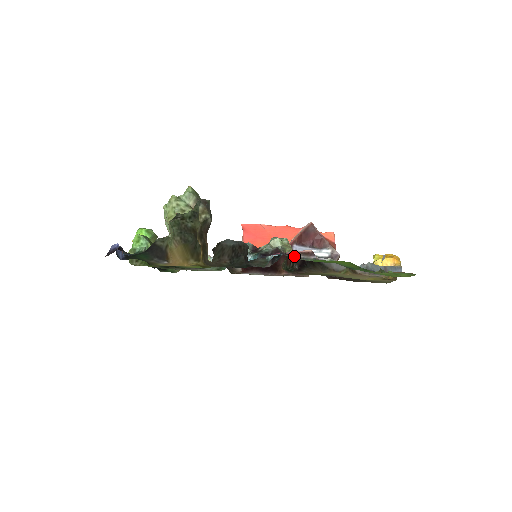
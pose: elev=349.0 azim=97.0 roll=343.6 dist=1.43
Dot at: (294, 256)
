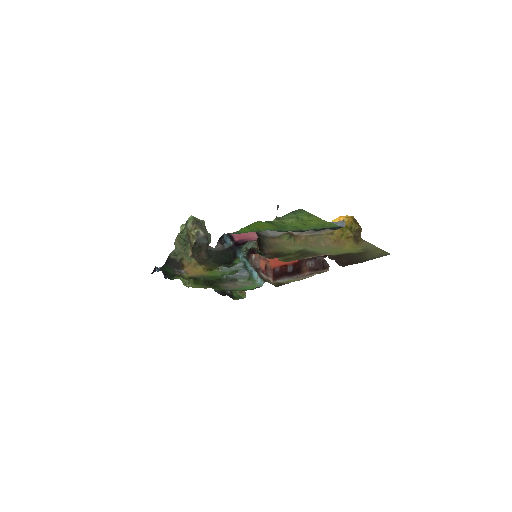
Dot at: (231, 233)
